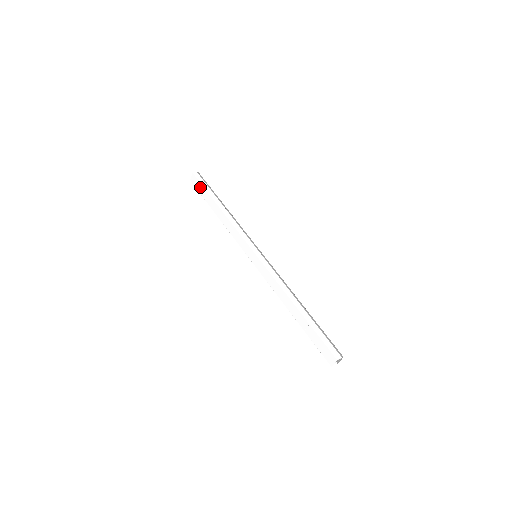
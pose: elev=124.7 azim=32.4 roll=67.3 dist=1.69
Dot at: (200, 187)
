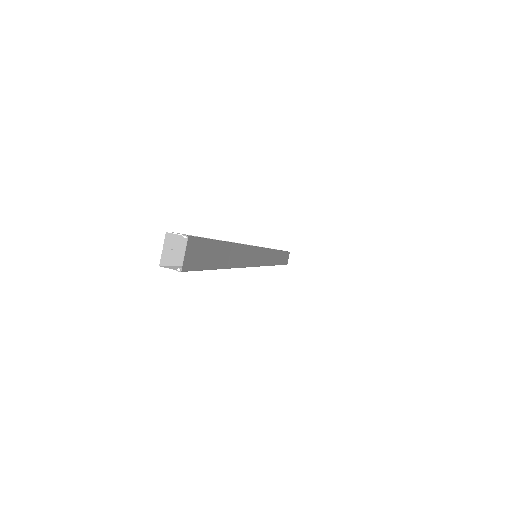
Dot at: occluded
